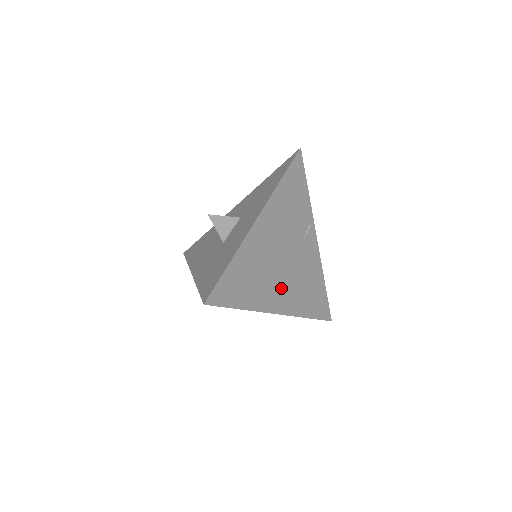
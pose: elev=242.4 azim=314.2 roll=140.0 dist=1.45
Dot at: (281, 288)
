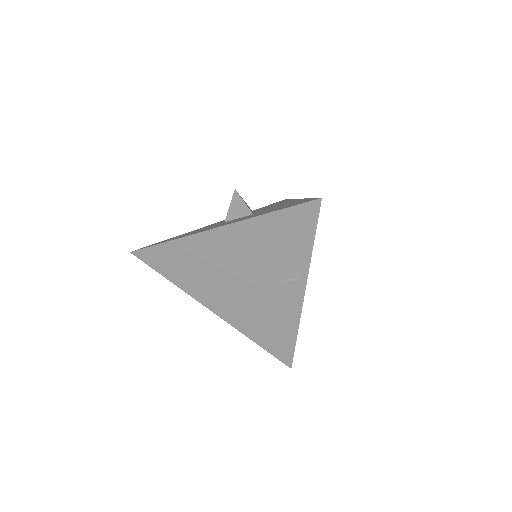
Dot at: occluded
